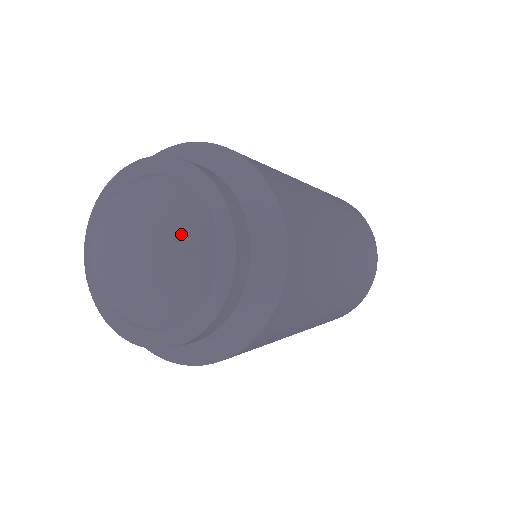
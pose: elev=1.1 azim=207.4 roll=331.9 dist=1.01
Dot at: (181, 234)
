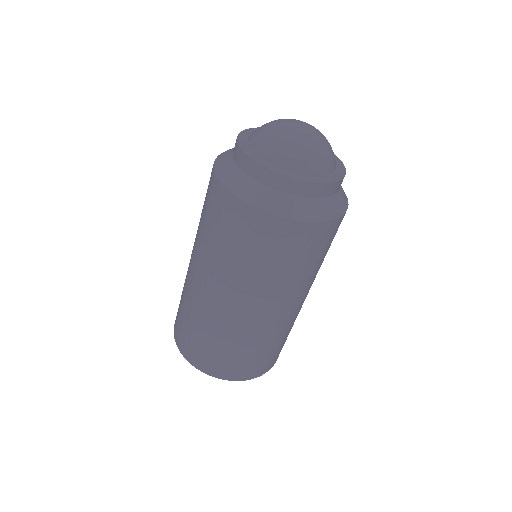
Dot at: (327, 153)
